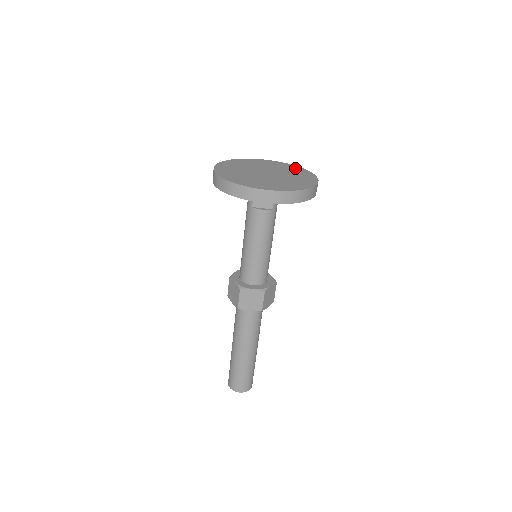
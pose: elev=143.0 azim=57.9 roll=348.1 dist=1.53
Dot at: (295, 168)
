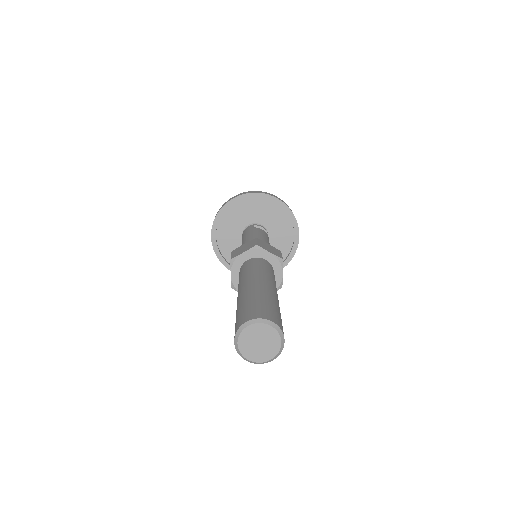
Dot at: occluded
